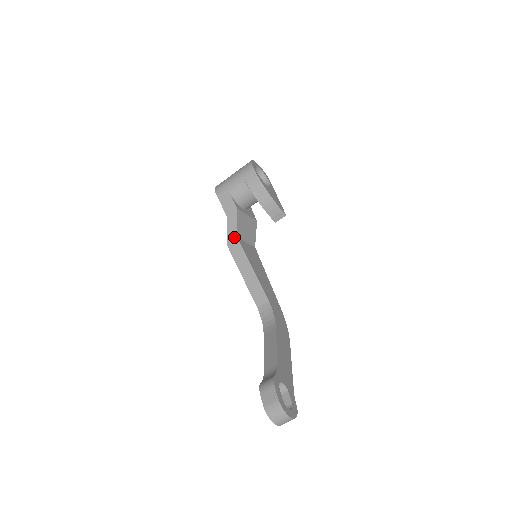
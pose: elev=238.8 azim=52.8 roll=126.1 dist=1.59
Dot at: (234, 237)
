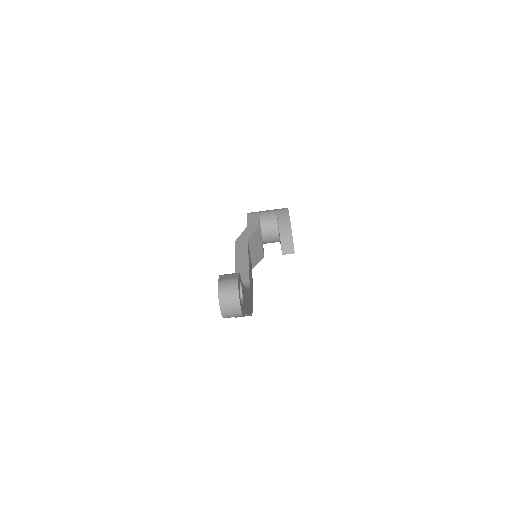
Dot at: (245, 238)
